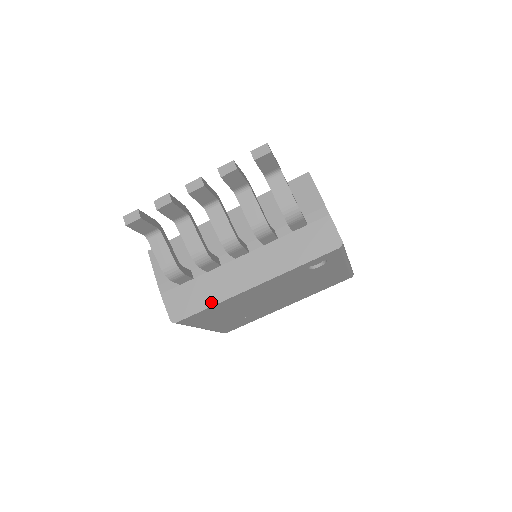
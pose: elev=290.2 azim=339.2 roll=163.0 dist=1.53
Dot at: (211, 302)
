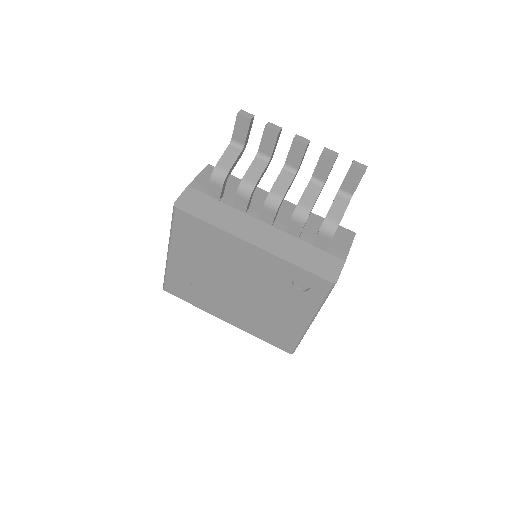
Dot at: (213, 222)
